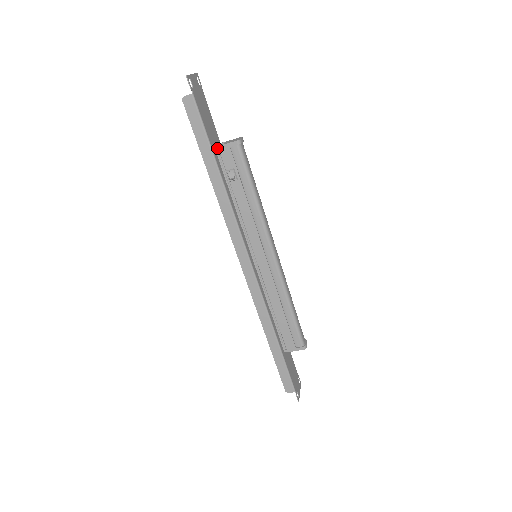
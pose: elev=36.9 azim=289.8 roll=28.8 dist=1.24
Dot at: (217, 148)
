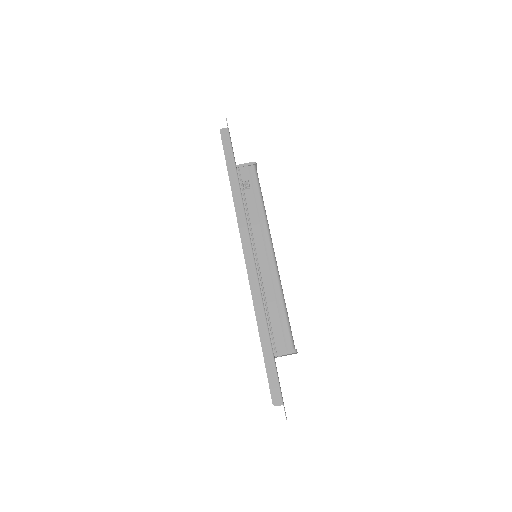
Dot at: (238, 166)
